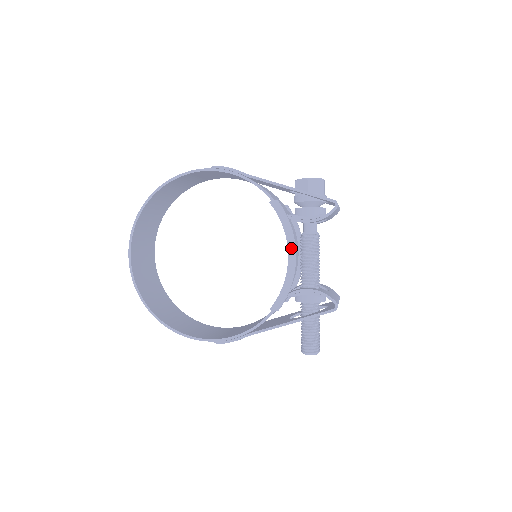
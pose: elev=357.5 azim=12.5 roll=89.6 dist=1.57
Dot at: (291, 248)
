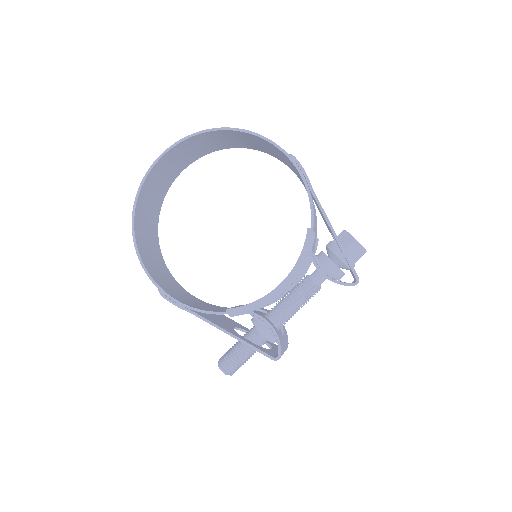
Dot at: (289, 280)
